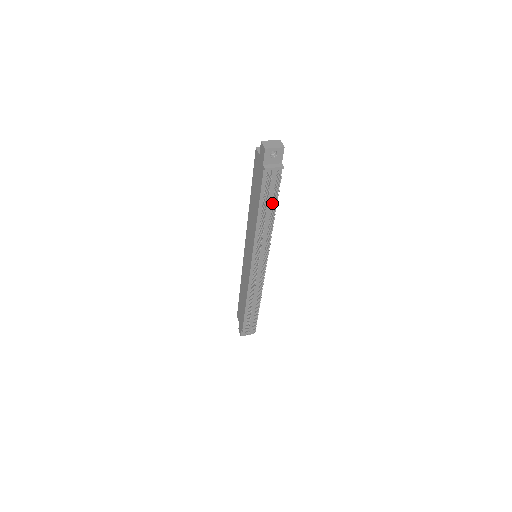
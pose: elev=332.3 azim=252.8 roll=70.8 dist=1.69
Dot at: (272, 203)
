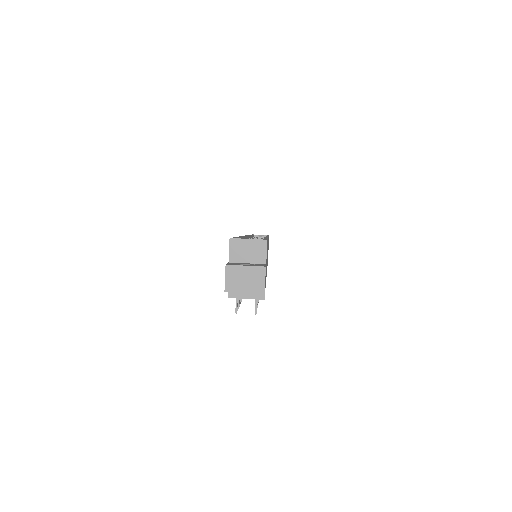
Dot at: occluded
